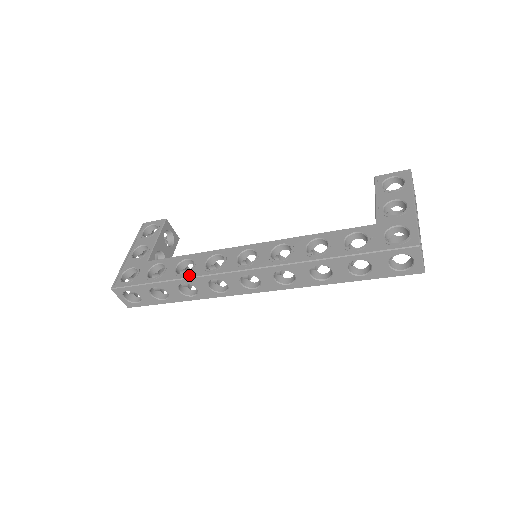
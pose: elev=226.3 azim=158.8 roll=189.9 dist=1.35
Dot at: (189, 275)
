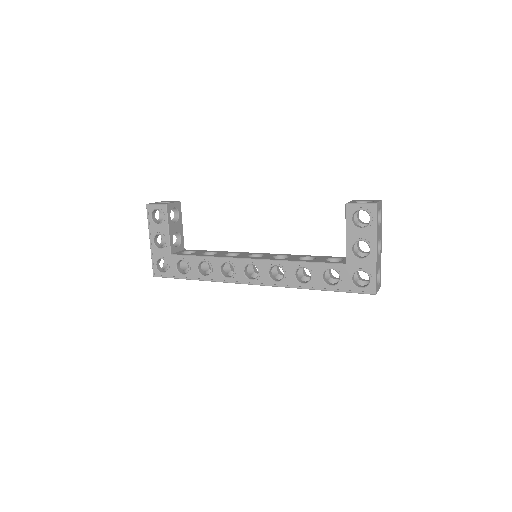
Dot at: (211, 279)
